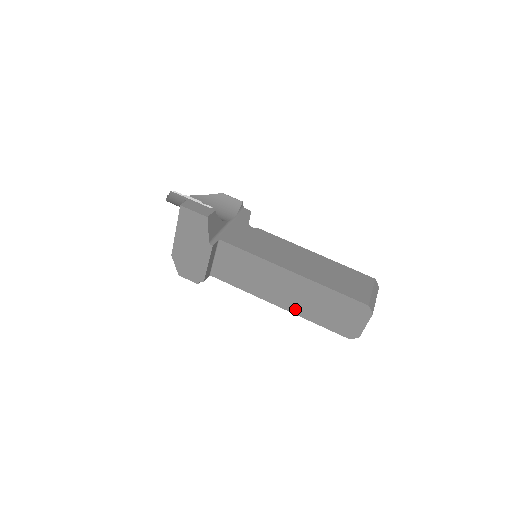
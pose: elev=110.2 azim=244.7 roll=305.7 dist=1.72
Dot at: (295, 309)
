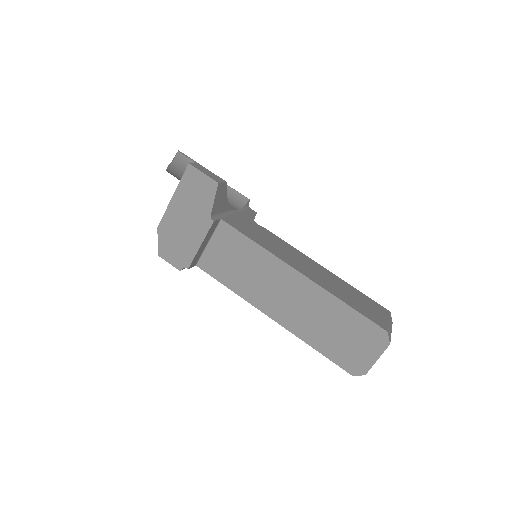
Dot at: (292, 325)
